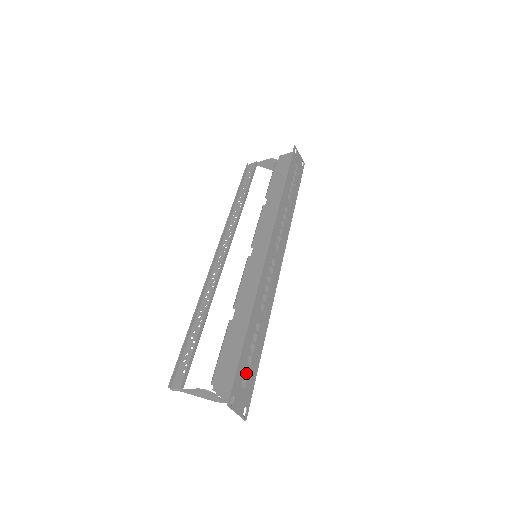
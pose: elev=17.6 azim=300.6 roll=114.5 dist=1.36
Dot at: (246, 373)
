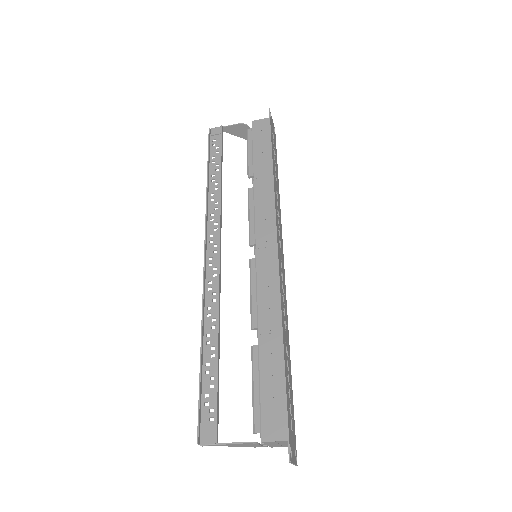
Dot at: occluded
